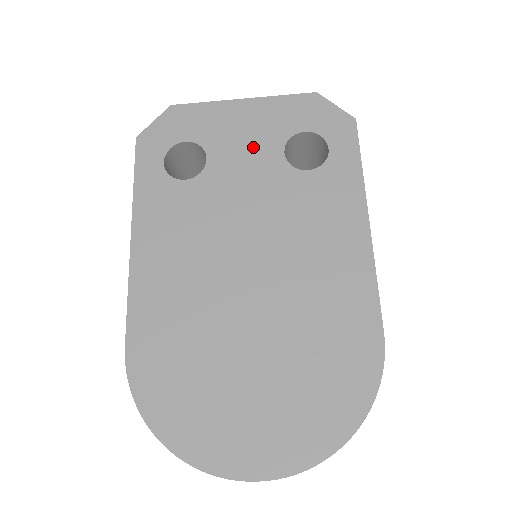
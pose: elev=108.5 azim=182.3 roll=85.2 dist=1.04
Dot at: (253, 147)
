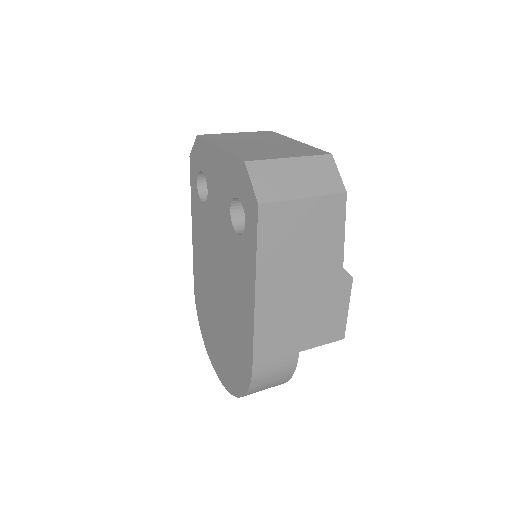
Dot at: (221, 196)
